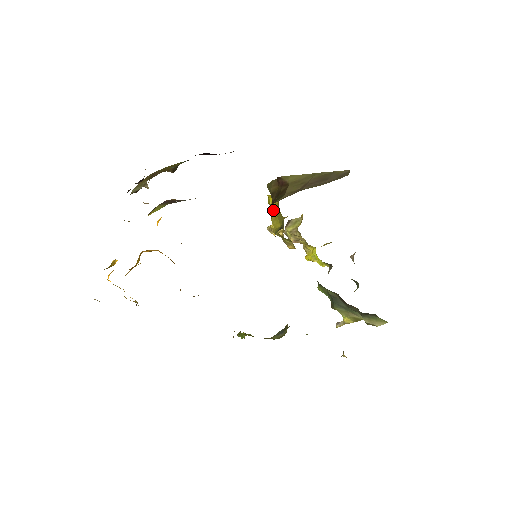
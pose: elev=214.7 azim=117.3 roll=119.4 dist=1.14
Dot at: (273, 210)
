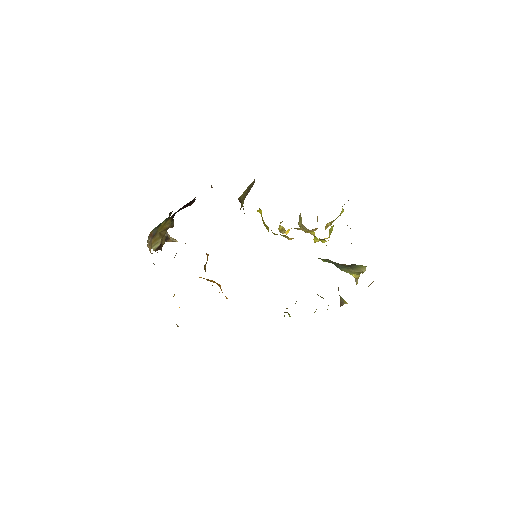
Dot at: (262, 219)
